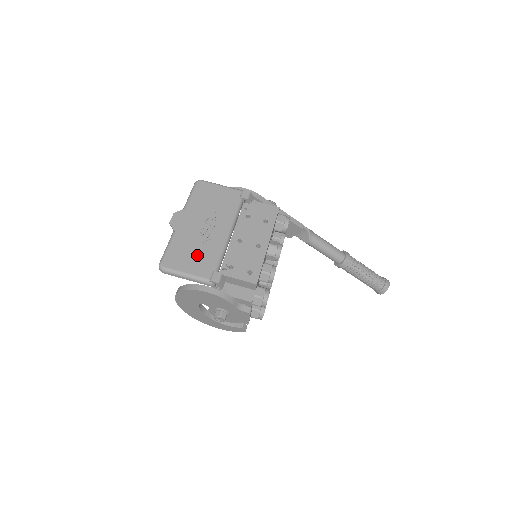
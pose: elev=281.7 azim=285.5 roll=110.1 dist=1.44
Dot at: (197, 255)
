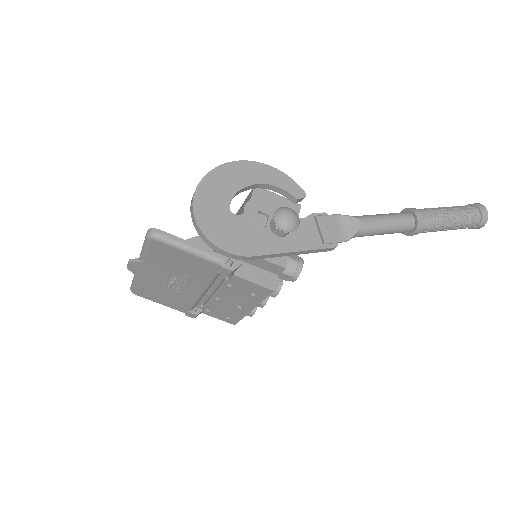
Dot at: (168, 298)
